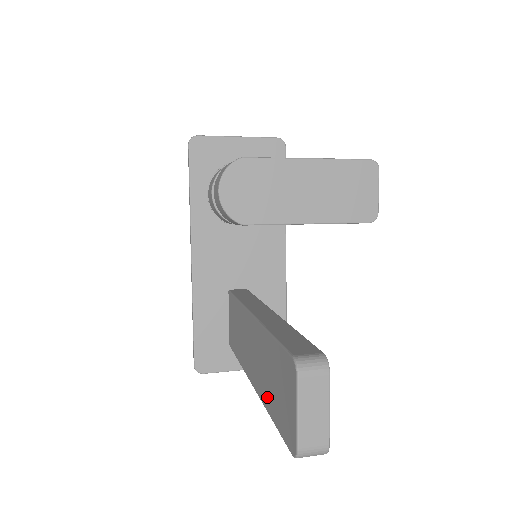
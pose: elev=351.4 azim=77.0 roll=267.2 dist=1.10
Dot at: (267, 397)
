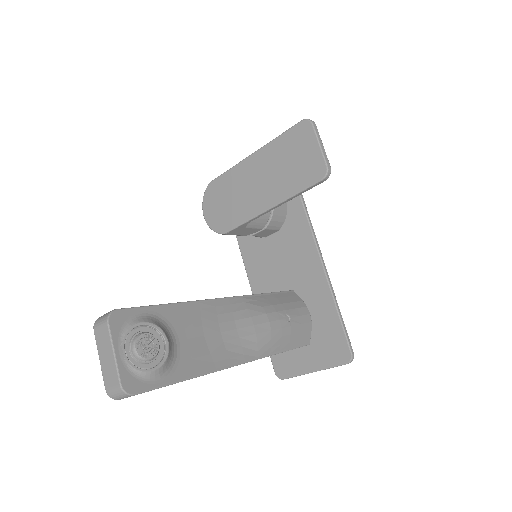
Dot at: occluded
